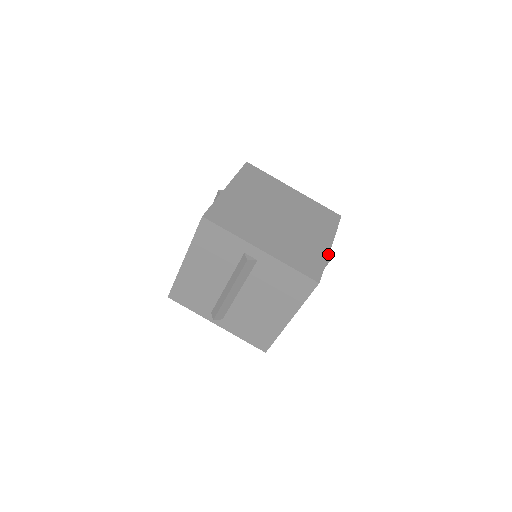
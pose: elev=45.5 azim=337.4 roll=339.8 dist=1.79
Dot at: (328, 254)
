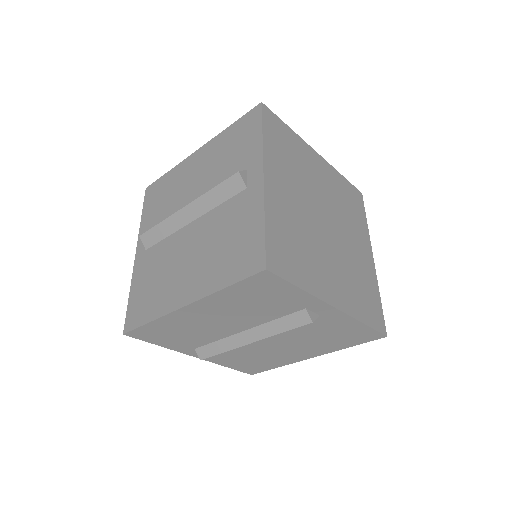
Dot at: (376, 275)
